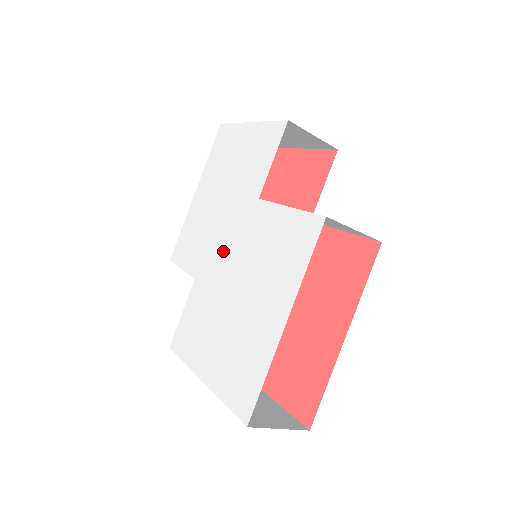
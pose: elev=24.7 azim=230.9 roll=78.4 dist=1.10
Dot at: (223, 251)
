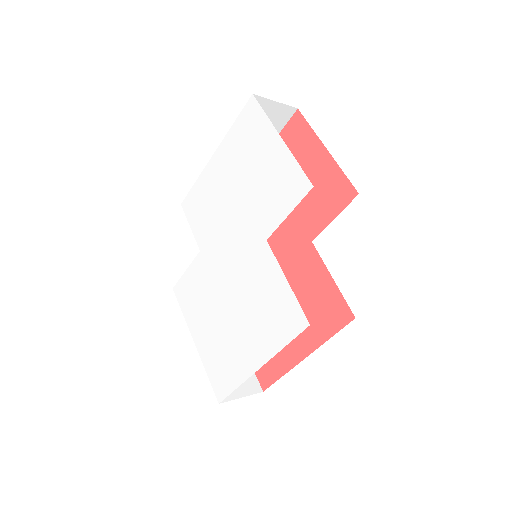
Dot at: (227, 254)
